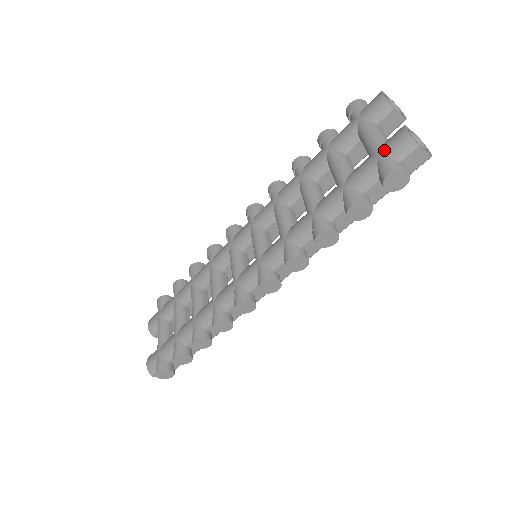
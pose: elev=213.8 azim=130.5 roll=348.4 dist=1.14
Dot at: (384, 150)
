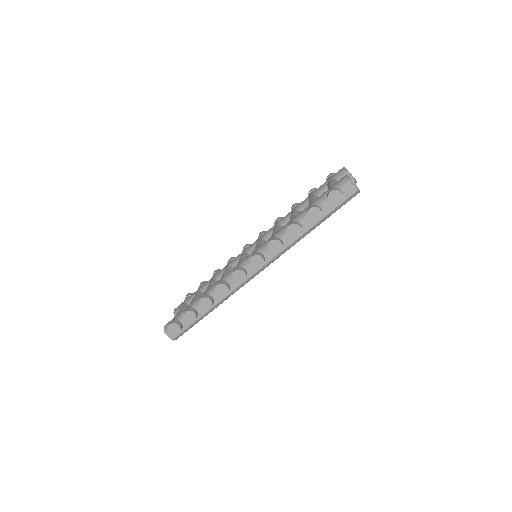
Dot at: (334, 185)
